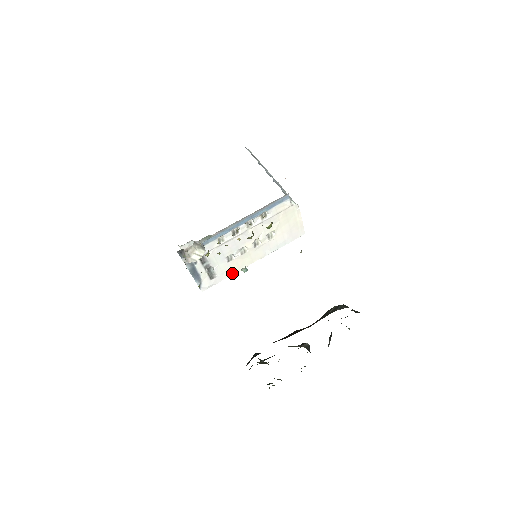
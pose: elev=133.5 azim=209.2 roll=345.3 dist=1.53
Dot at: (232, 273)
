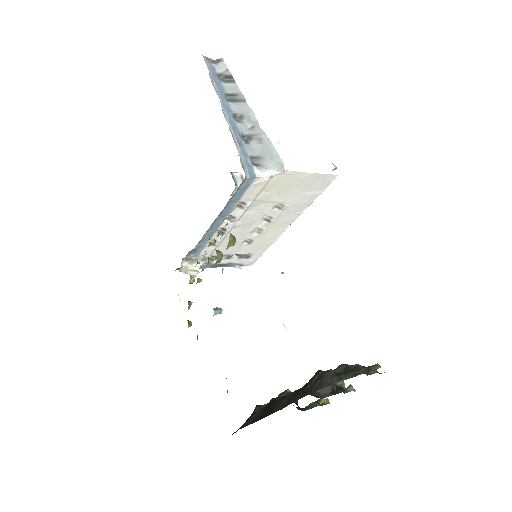
Dot at: (270, 244)
